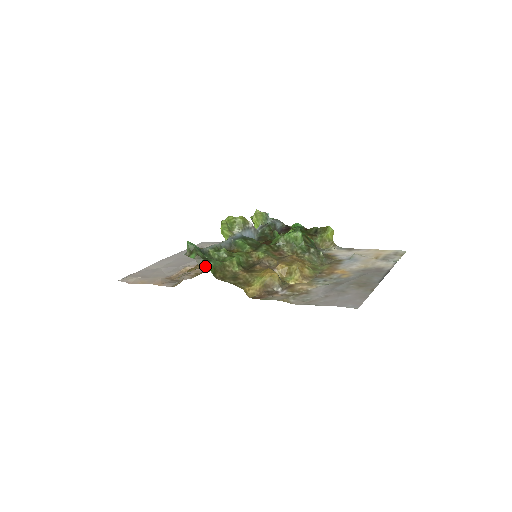
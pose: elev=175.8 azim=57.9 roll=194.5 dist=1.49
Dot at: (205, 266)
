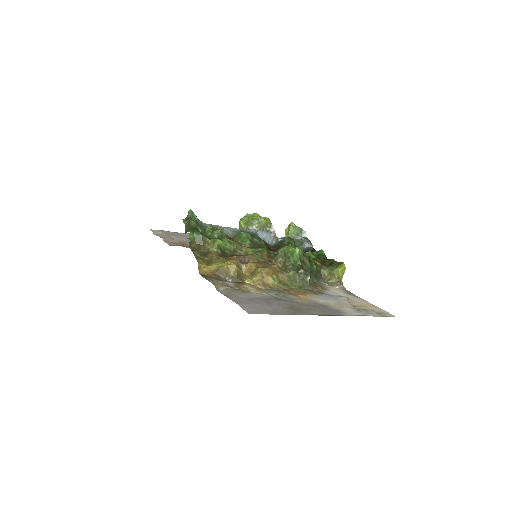
Dot at: occluded
